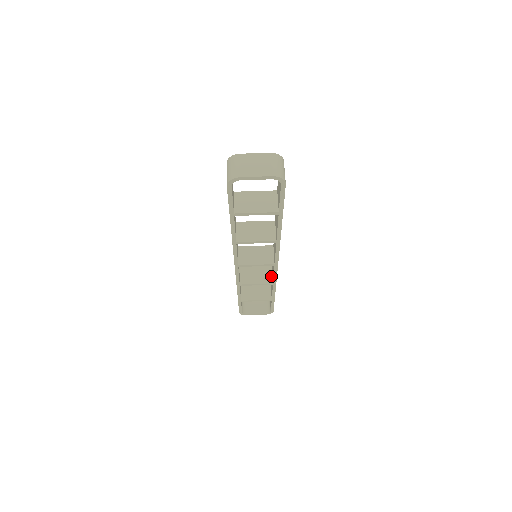
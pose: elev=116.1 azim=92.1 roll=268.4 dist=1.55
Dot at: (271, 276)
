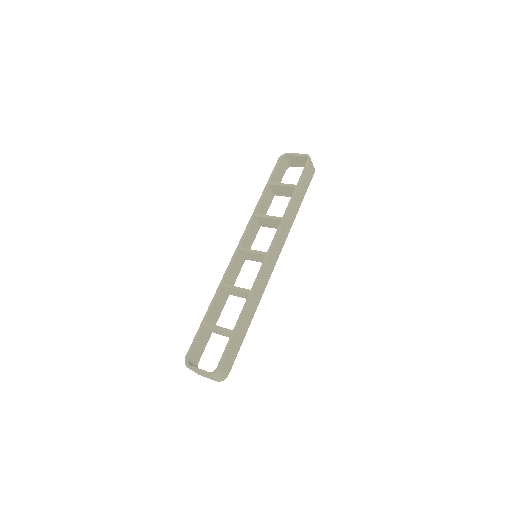
Dot at: occluded
